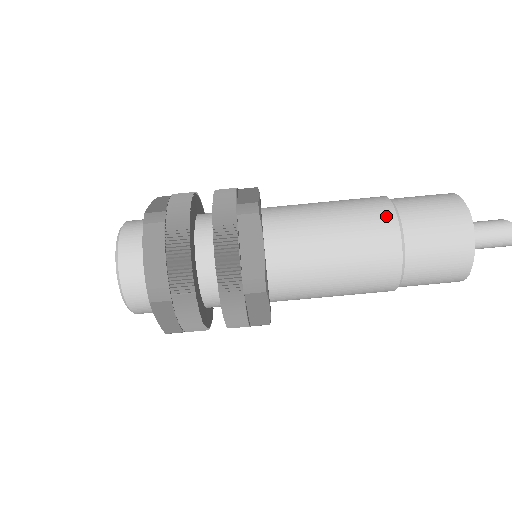
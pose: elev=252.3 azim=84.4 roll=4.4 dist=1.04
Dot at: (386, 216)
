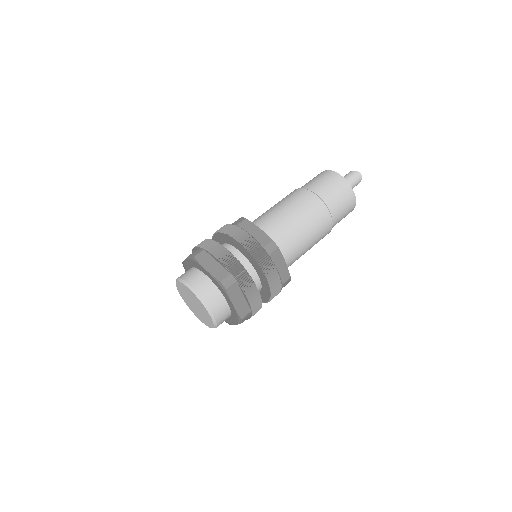
Dot at: (301, 192)
